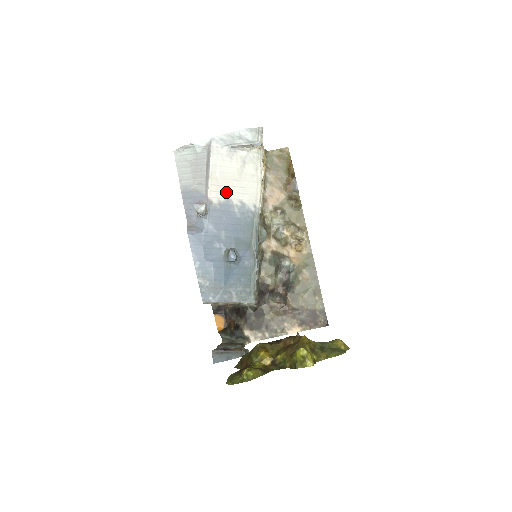
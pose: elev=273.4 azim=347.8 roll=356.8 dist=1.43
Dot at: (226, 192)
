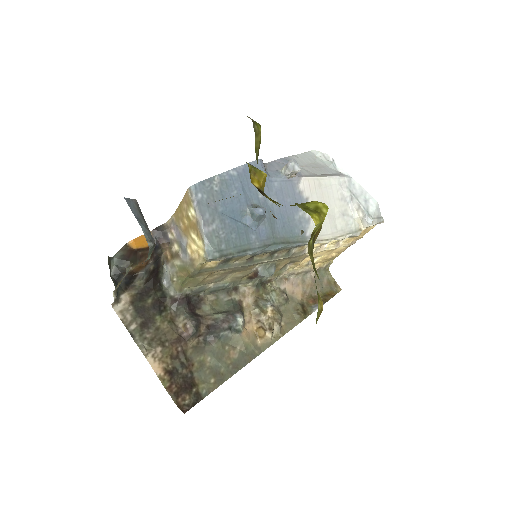
Dot at: (312, 198)
